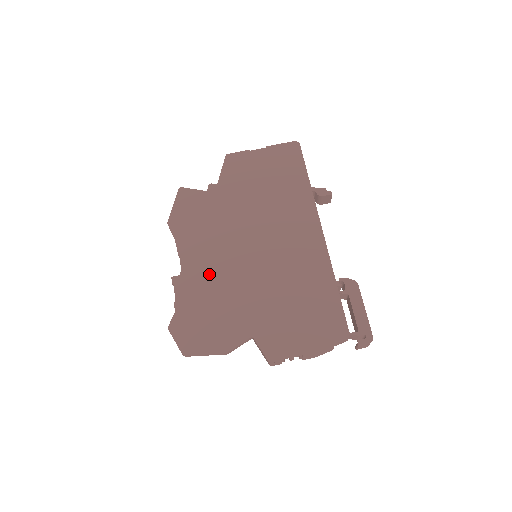
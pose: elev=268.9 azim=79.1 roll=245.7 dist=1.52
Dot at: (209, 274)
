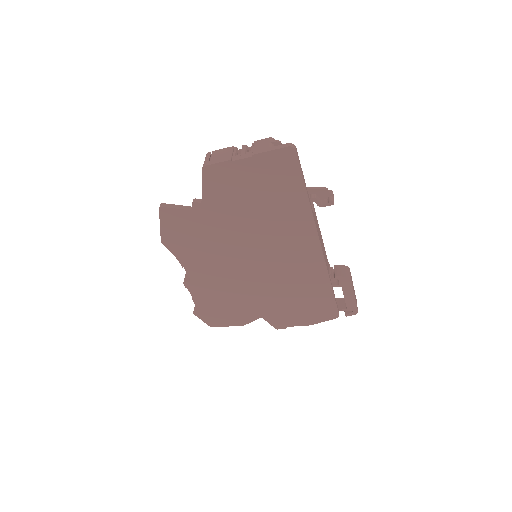
Dot at: (216, 281)
